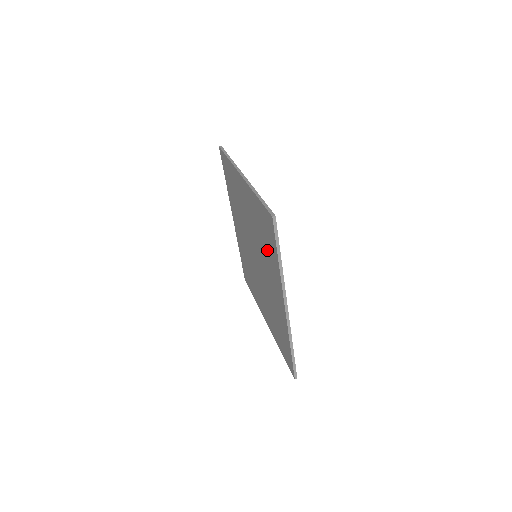
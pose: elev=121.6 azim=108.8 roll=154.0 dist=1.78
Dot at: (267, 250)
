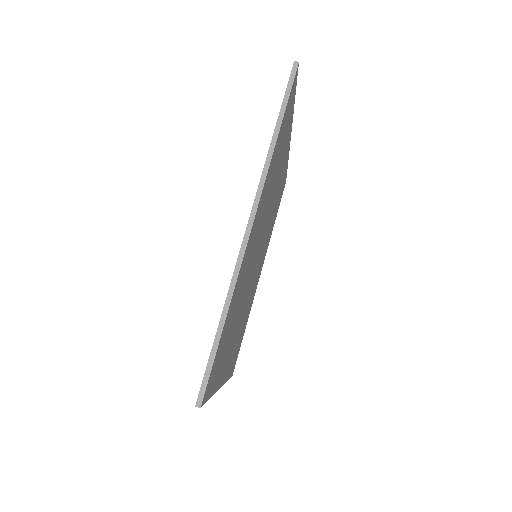
Dot at: occluded
